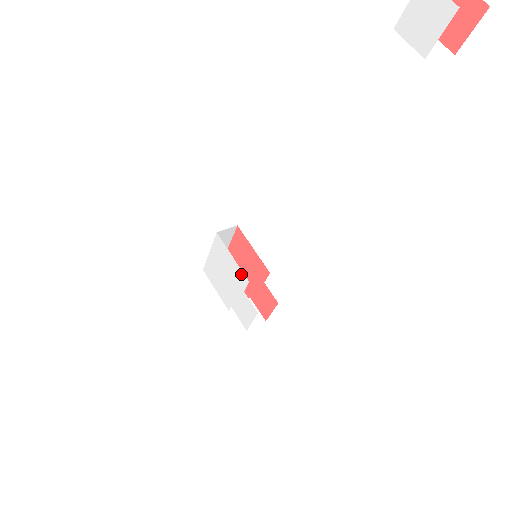
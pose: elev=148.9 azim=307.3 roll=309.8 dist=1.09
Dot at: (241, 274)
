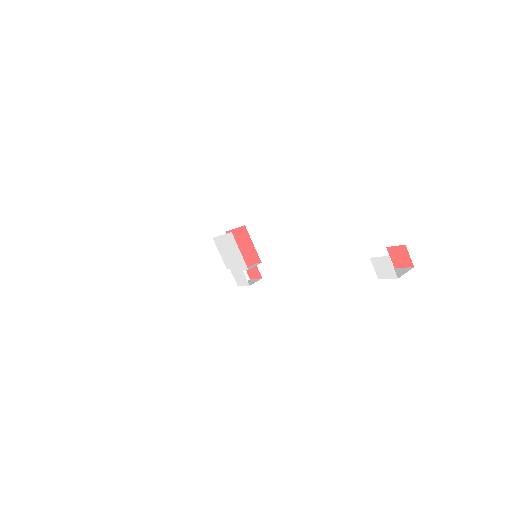
Dot at: (244, 263)
